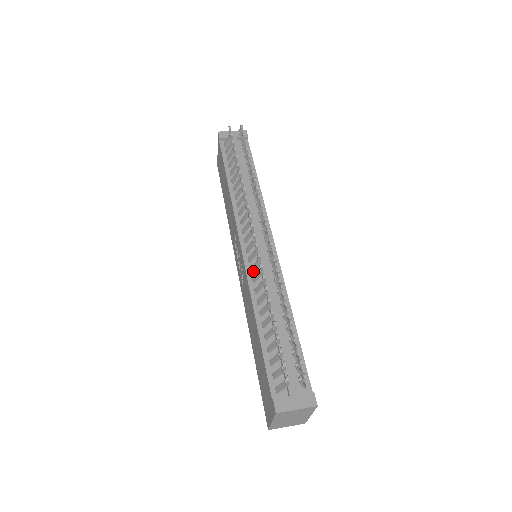
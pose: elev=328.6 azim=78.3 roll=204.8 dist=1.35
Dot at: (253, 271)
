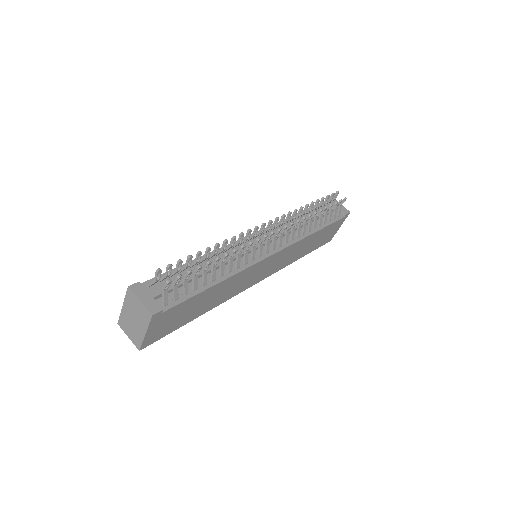
Dot at: (238, 245)
